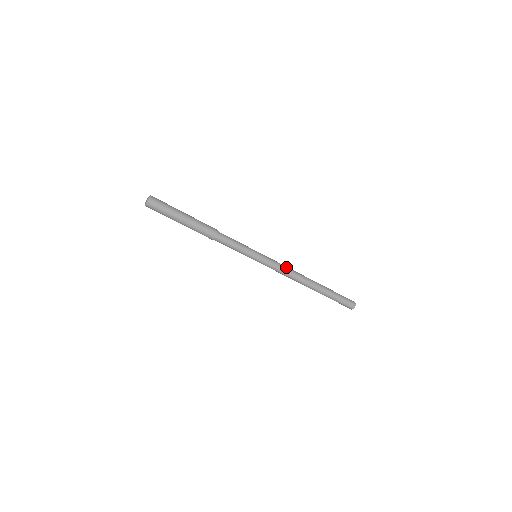
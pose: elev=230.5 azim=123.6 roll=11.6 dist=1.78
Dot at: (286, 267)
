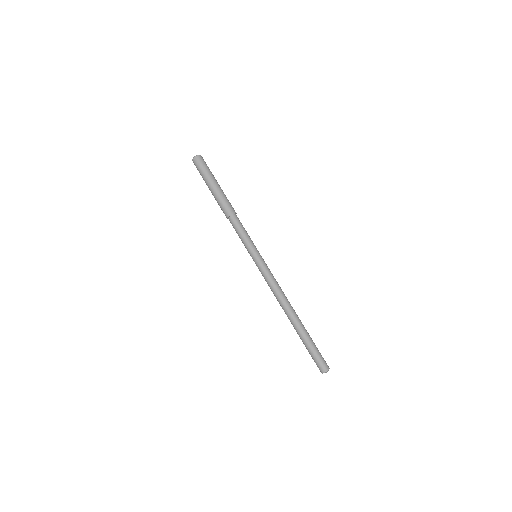
Dot at: occluded
